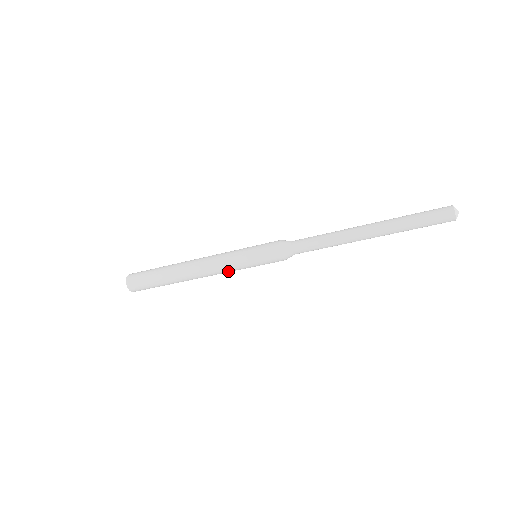
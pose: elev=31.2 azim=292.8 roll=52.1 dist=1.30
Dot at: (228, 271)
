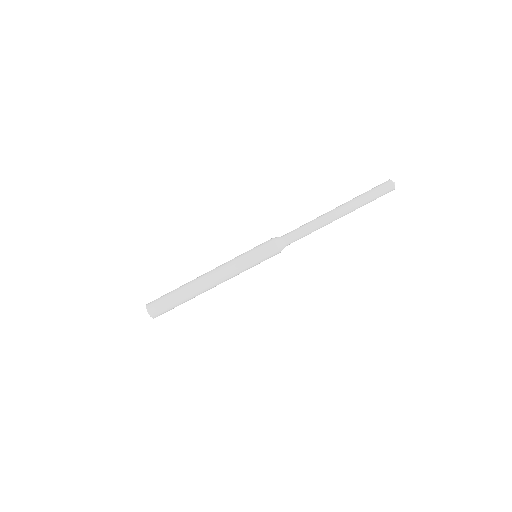
Dot at: (236, 274)
